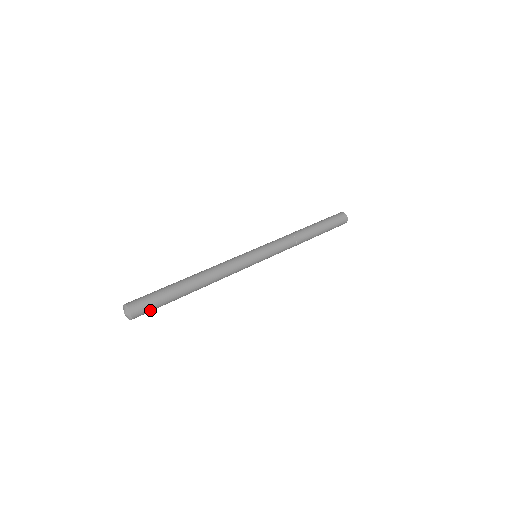
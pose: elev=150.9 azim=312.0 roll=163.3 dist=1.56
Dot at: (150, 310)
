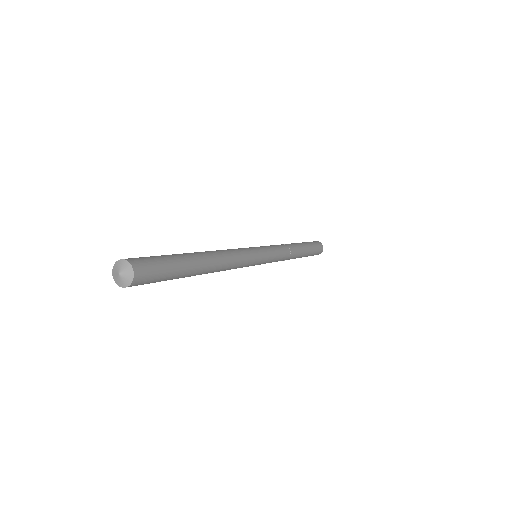
Dot at: (148, 283)
